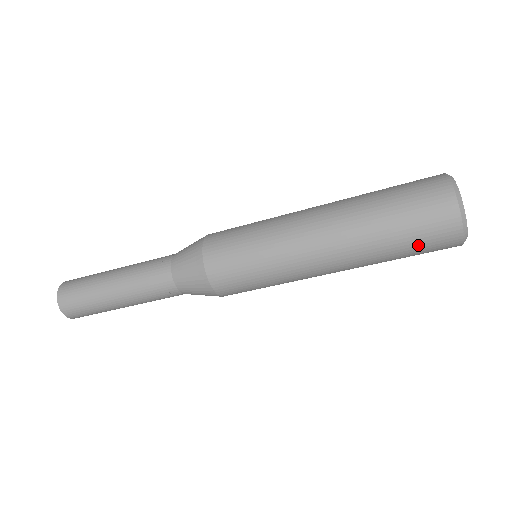
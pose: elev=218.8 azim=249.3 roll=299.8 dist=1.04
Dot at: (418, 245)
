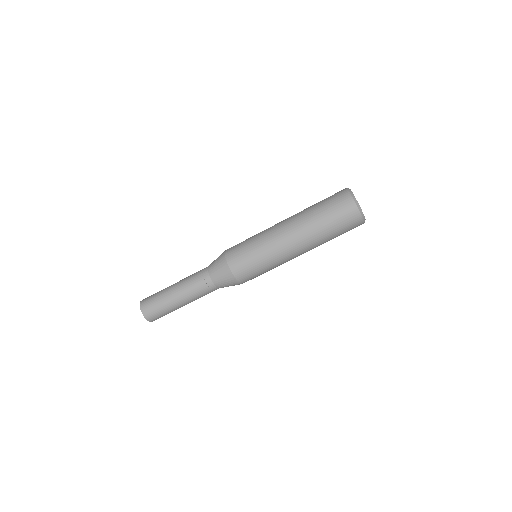
Dot at: (338, 221)
